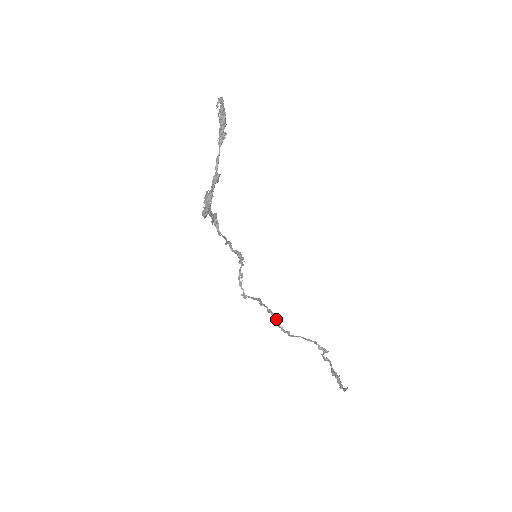
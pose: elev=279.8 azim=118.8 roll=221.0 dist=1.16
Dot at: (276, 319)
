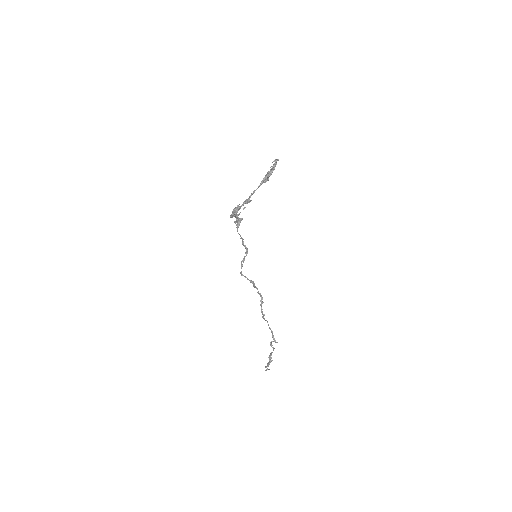
Dot at: (262, 302)
